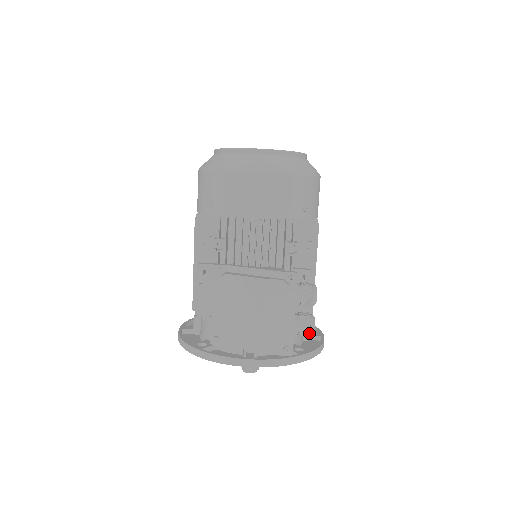
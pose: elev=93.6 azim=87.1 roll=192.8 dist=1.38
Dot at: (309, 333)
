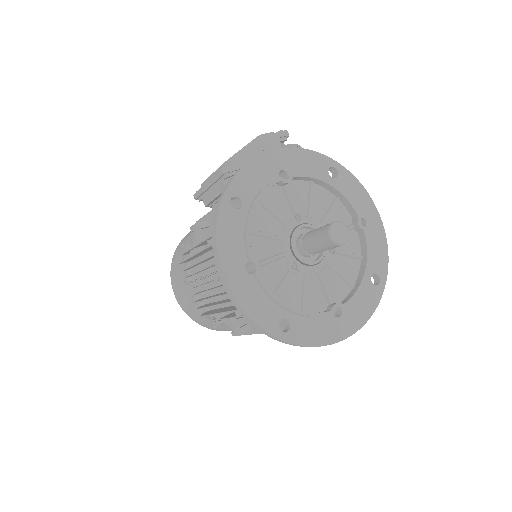
Dot at: (294, 145)
